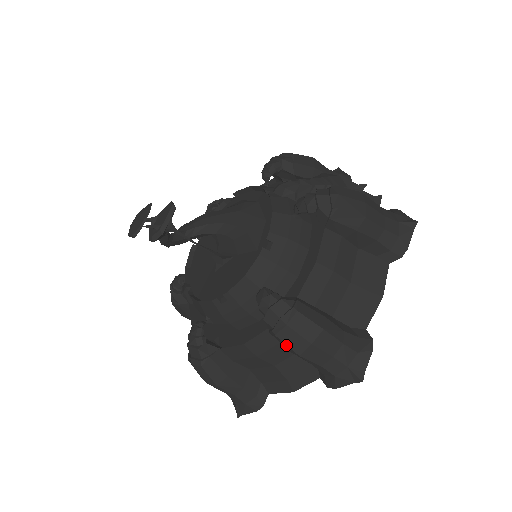
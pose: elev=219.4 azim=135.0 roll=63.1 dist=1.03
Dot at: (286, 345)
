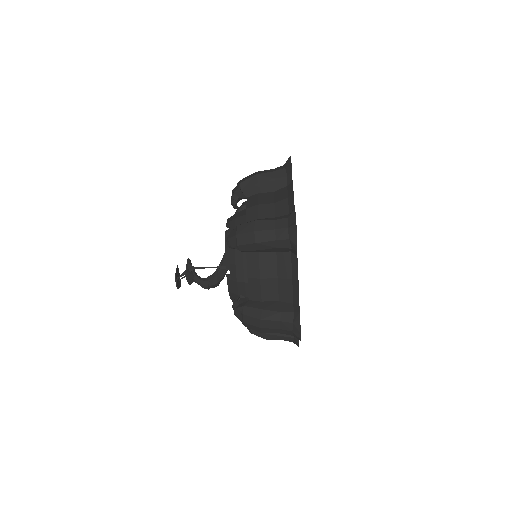
Dot at: (247, 246)
